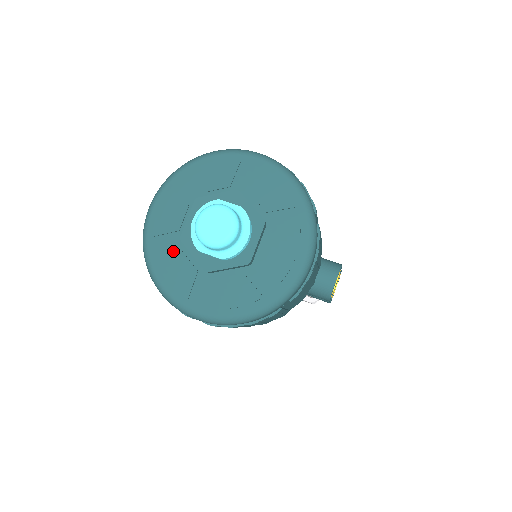
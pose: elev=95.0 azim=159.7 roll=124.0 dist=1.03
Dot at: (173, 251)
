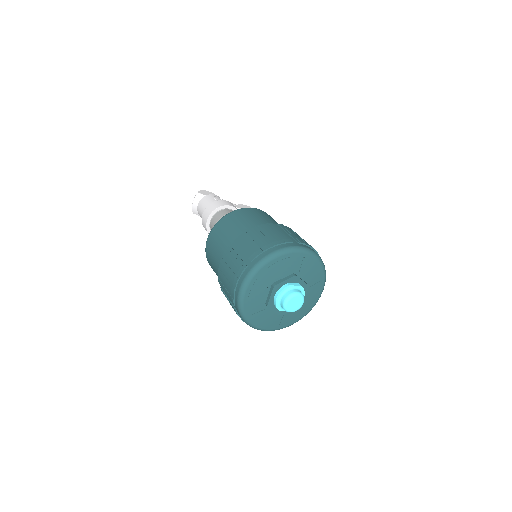
Dot at: (260, 310)
